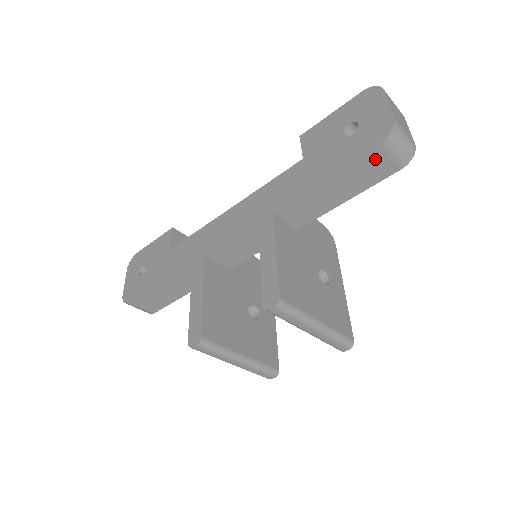
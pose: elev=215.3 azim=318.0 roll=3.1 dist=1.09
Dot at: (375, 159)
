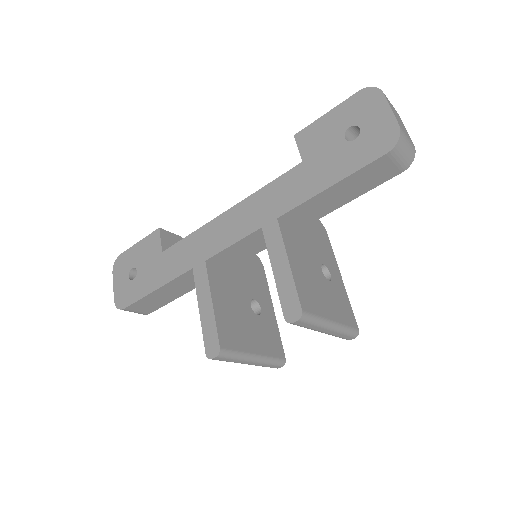
Dot at: (380, 166)
